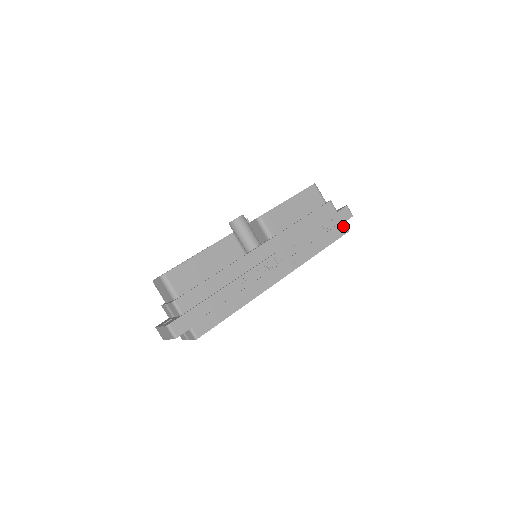
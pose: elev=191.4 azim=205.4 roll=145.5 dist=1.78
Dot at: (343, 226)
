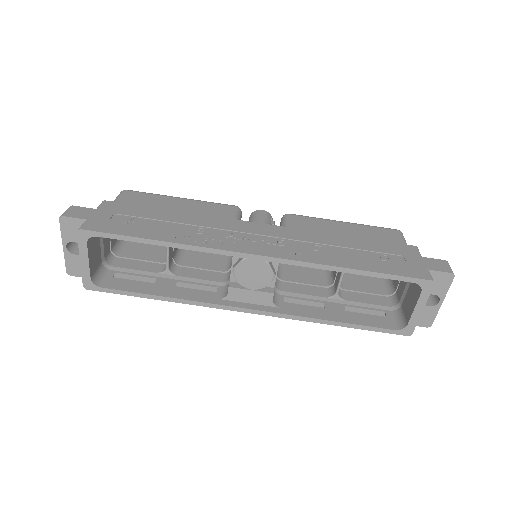
Dot at: (423, 271)
